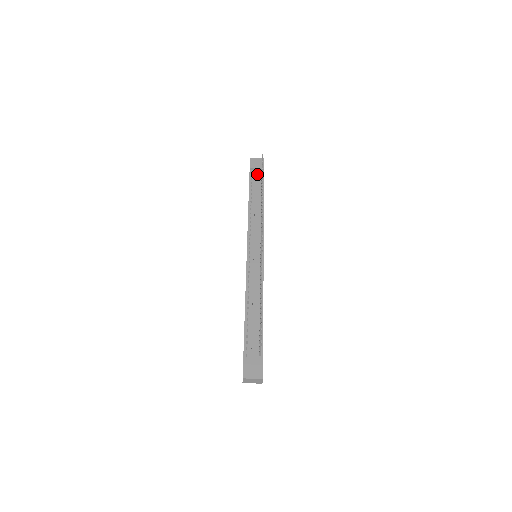
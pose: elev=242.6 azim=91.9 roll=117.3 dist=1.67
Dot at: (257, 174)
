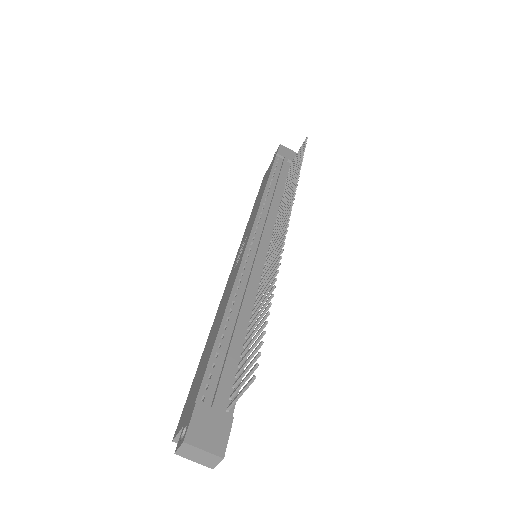
Dot at: (285, 163)
